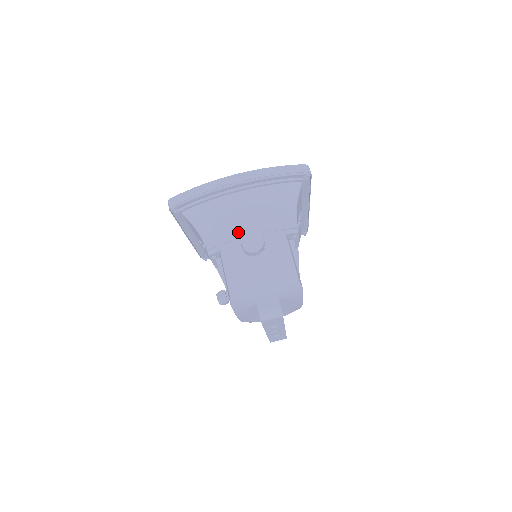
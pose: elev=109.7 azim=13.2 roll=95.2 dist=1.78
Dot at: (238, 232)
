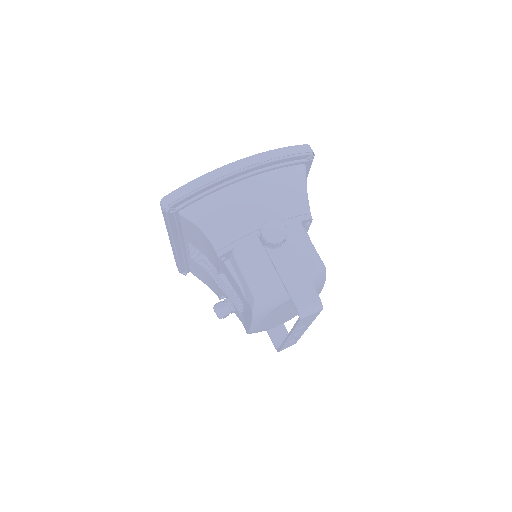
Dot at: (251, 224)
